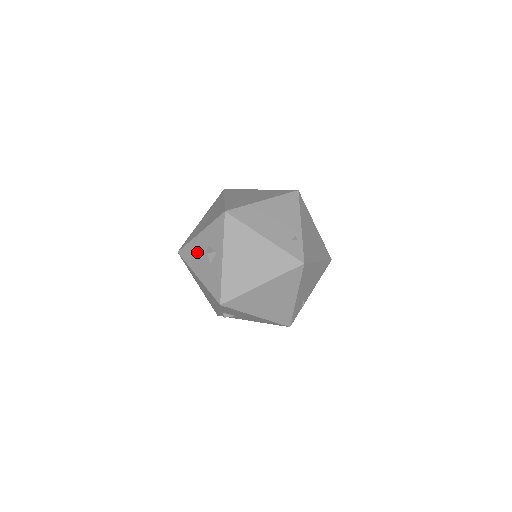
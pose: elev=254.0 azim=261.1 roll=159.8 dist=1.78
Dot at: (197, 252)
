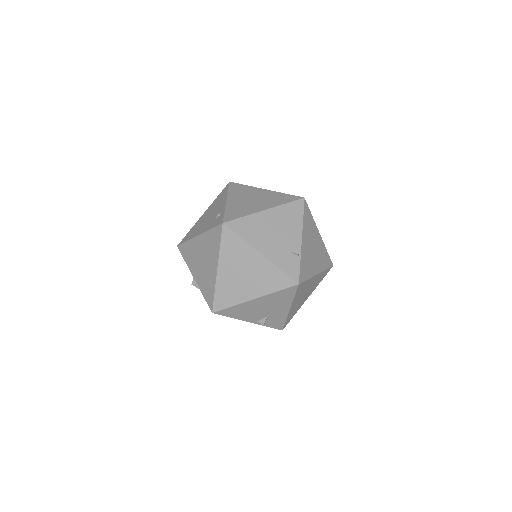
Dot at: occluded
